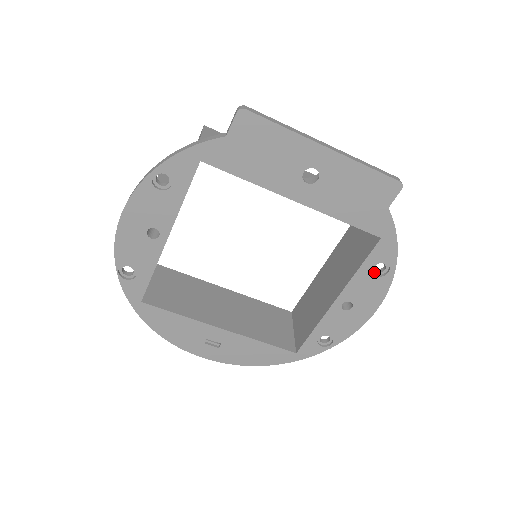
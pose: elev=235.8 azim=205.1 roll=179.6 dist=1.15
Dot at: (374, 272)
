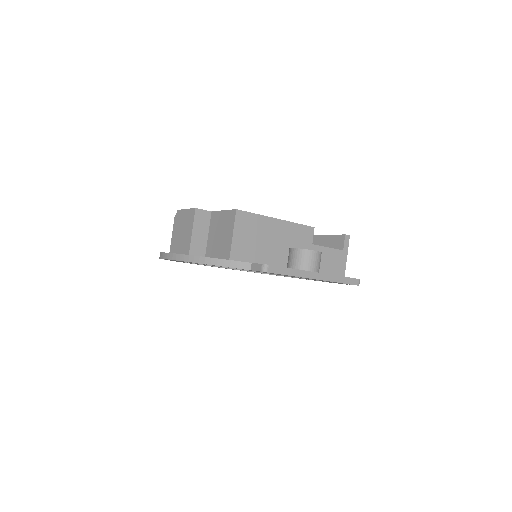
Dot at: occluded
